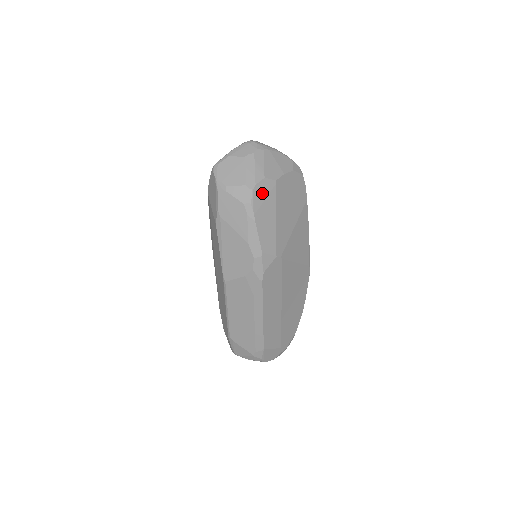
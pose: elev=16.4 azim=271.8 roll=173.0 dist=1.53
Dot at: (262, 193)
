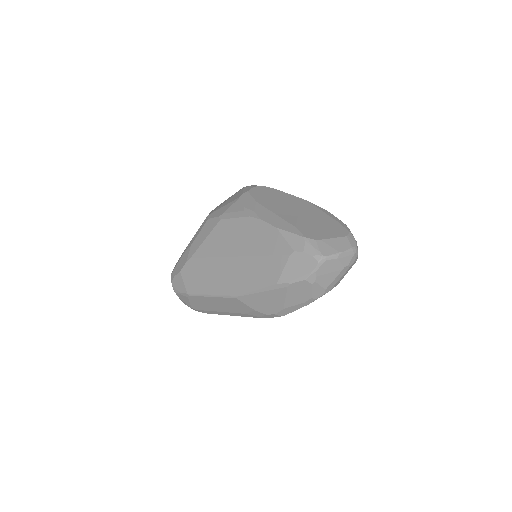
Dot at: occluded
